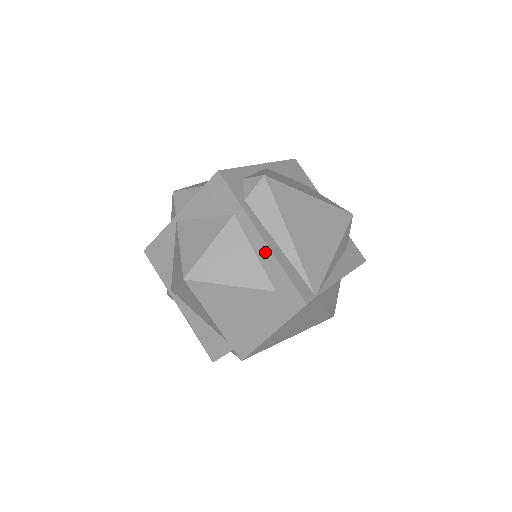
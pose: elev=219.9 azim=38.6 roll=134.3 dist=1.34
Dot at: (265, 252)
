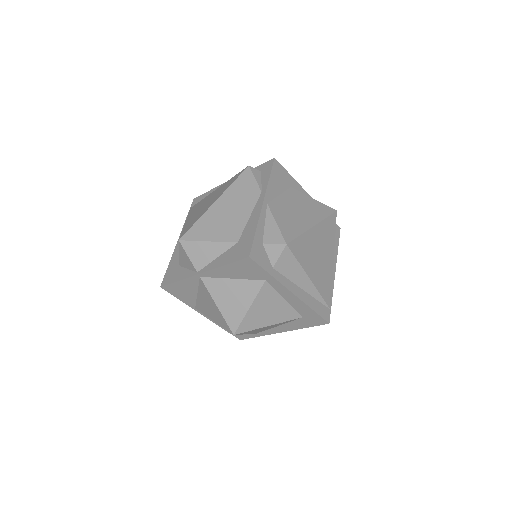
Dot at: (295, 300)
